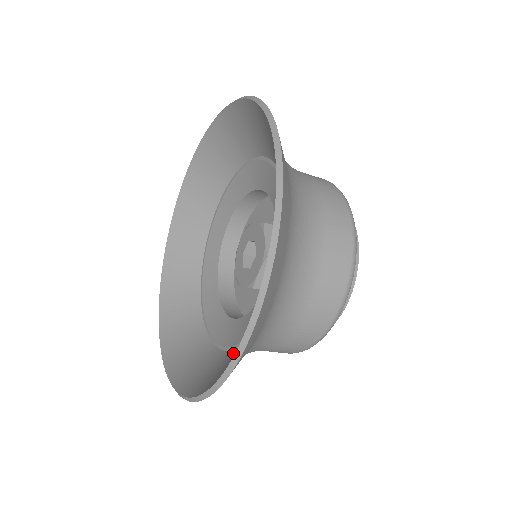
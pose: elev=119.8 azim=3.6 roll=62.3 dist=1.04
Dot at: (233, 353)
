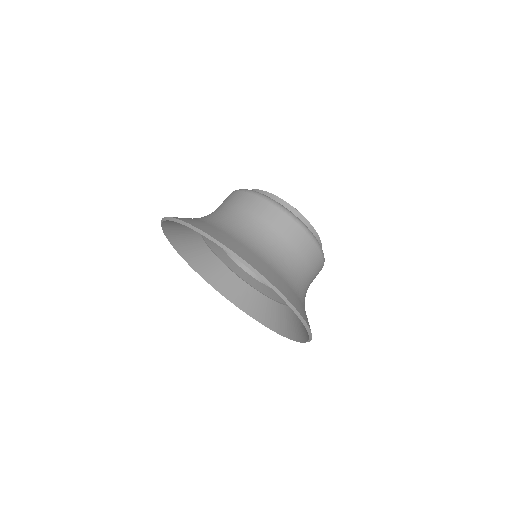
Dot at: (290, 311)
